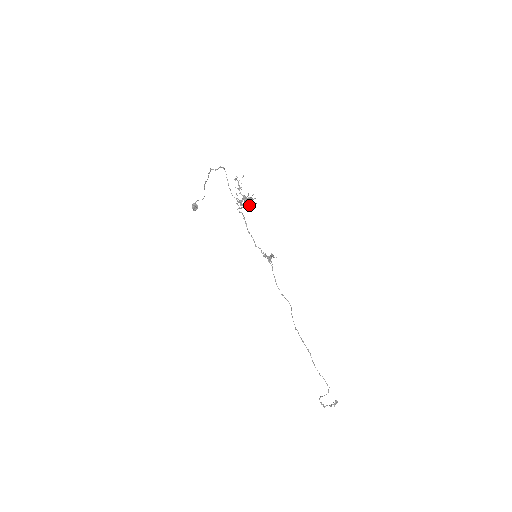
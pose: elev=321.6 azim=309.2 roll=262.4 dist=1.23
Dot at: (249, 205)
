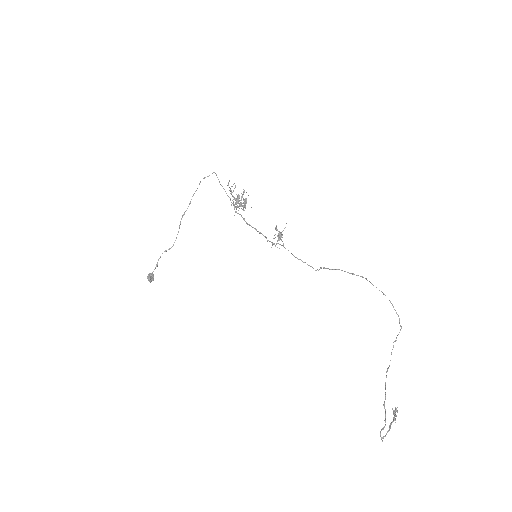
Dot at: (244, 204)
